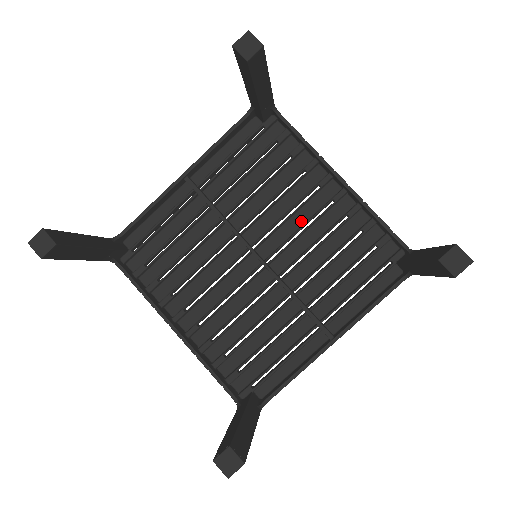
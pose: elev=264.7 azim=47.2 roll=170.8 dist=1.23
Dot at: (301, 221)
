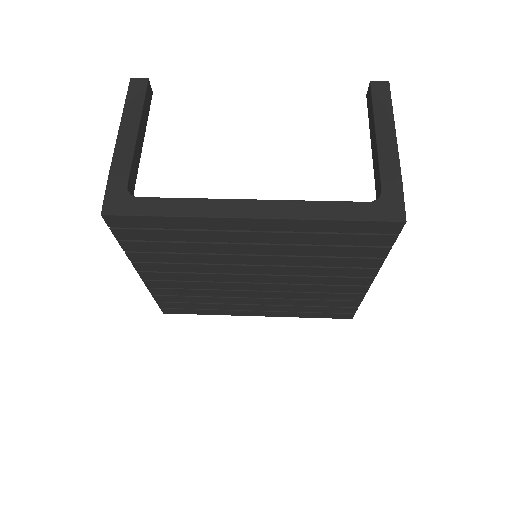
Dot at: (314, 278)
